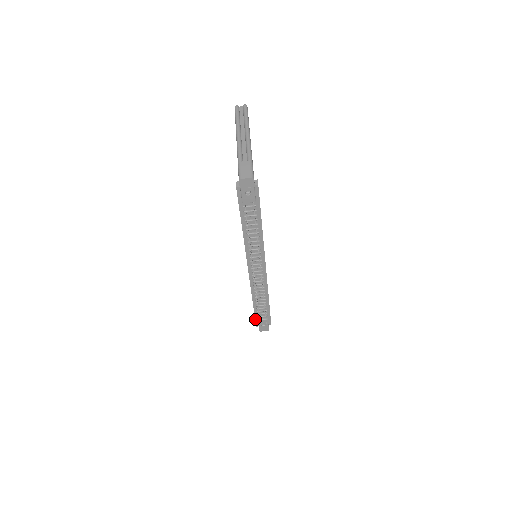
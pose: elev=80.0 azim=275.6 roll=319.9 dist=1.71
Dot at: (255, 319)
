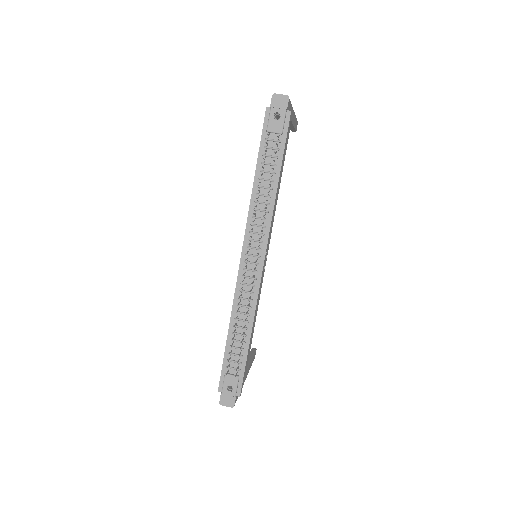
Dot at: (221, 372)
